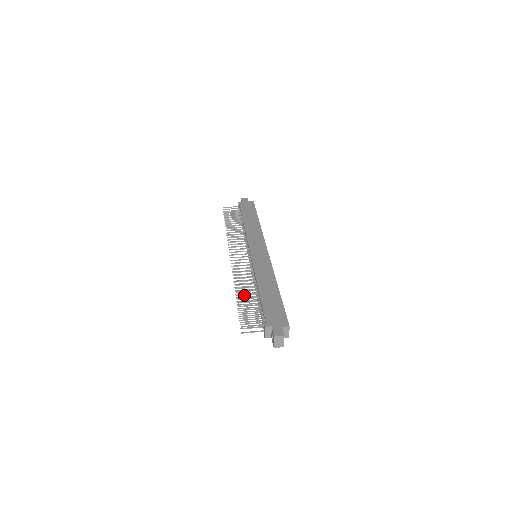
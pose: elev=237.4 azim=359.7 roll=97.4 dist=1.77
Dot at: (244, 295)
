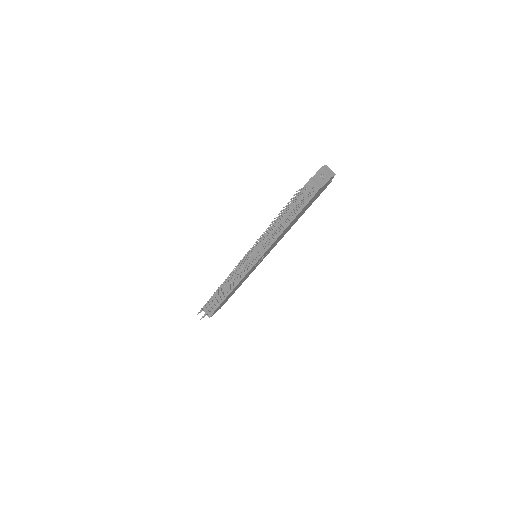
Dot at: occluded
